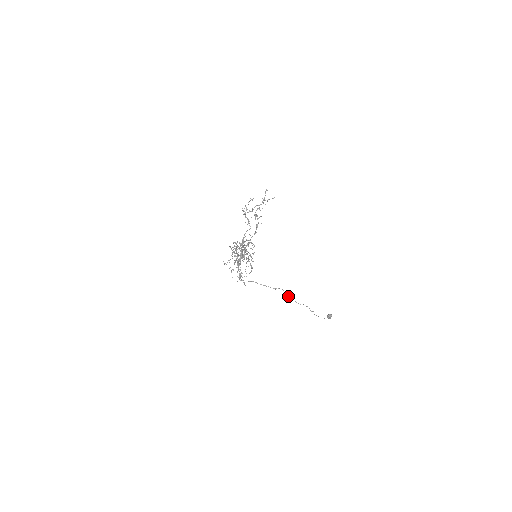
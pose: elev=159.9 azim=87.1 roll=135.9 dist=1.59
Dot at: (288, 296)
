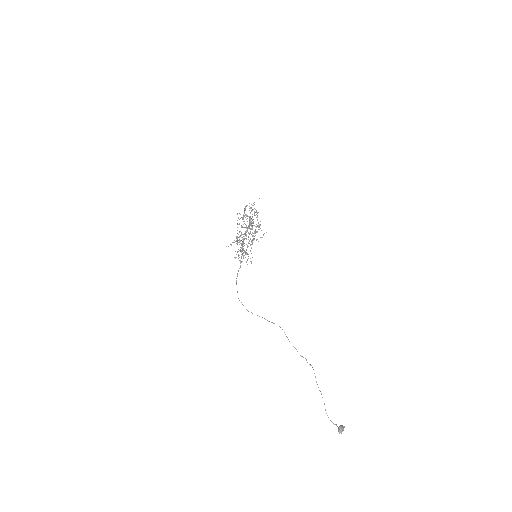
Dot at: occluded
